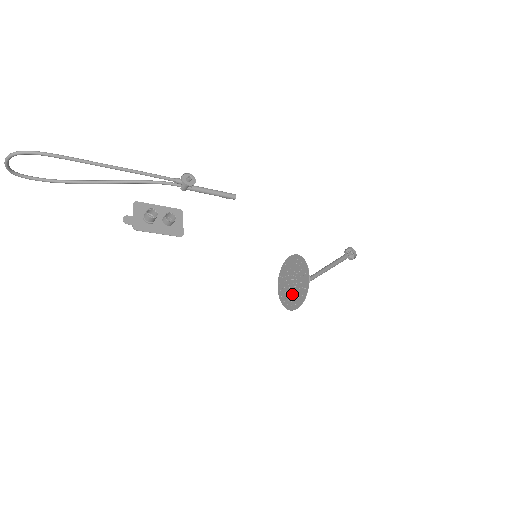
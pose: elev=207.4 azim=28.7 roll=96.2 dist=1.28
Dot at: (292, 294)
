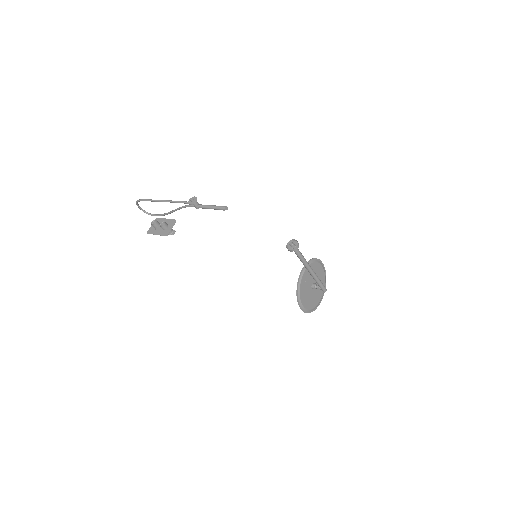
Dot at: (308, 297)
